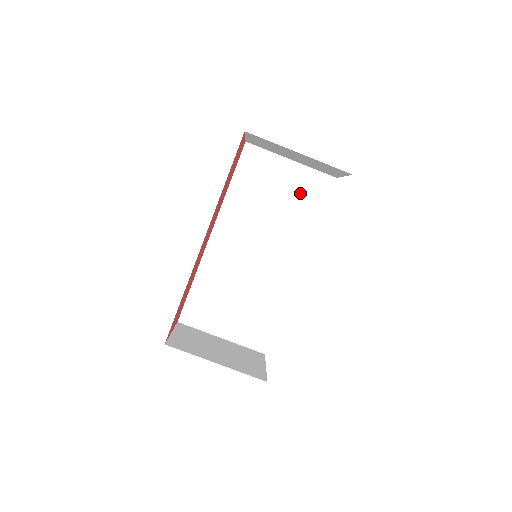
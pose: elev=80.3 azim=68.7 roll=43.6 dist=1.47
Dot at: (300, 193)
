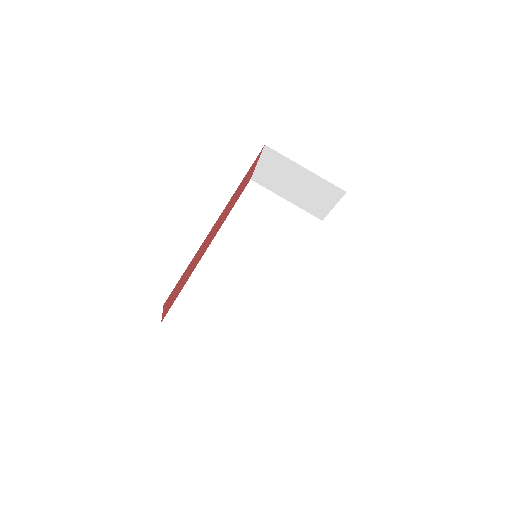
Dot at: (292, 226)
